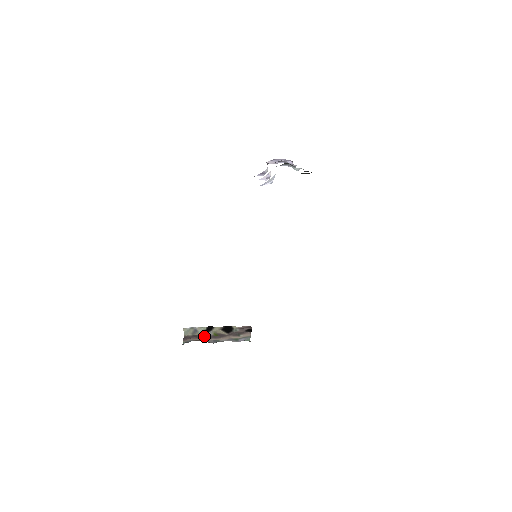
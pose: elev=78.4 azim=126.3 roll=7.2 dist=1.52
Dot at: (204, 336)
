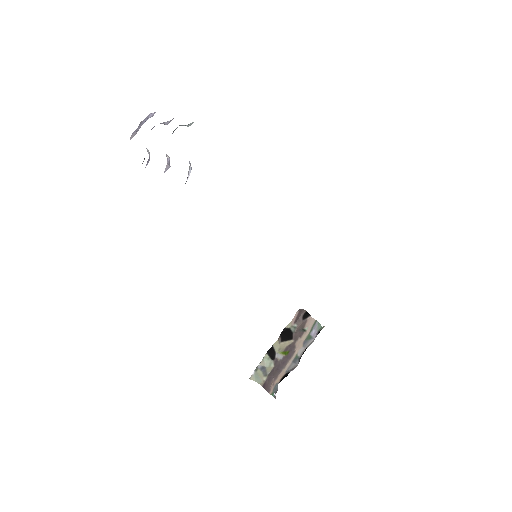
Dot at: (278, 366)
